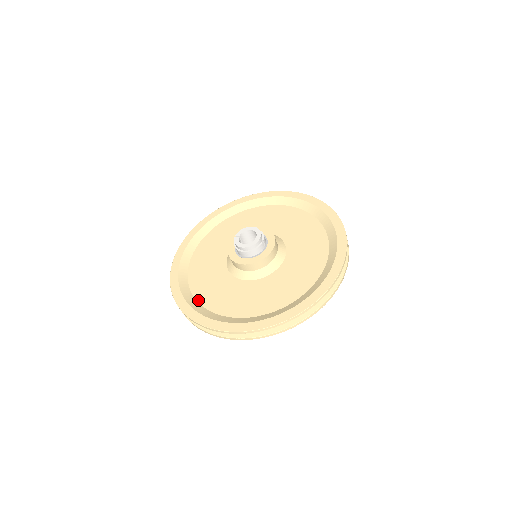
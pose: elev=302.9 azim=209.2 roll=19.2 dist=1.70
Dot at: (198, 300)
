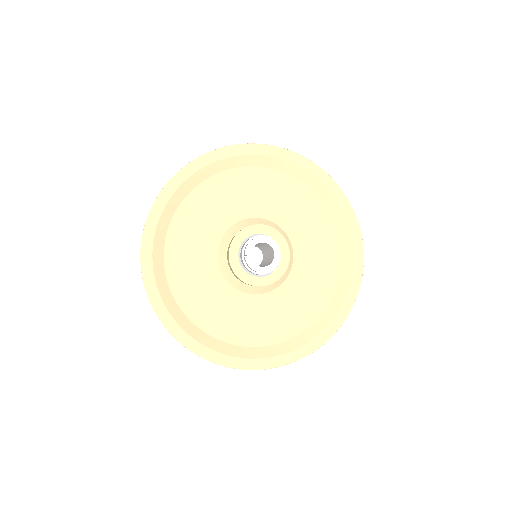
Dot at: (214, 336)
